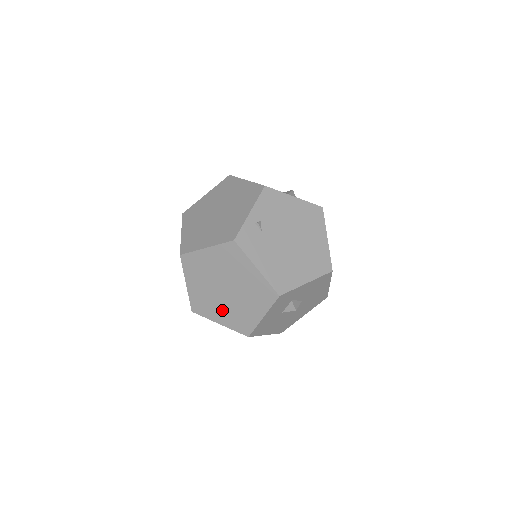
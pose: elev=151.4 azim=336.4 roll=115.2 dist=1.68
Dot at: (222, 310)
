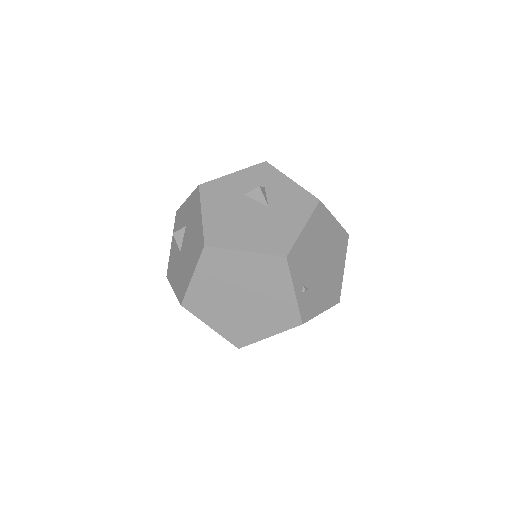
Dot at: occluded
